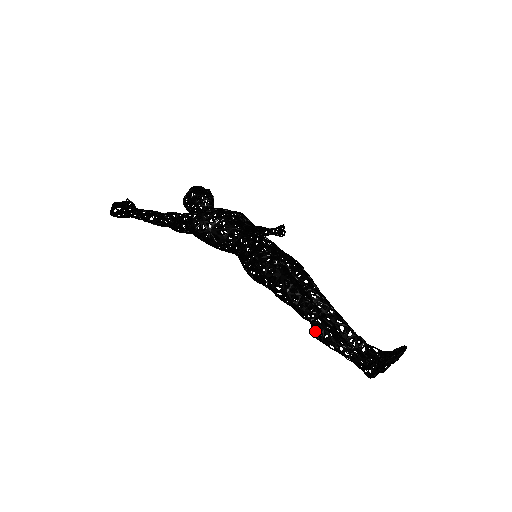
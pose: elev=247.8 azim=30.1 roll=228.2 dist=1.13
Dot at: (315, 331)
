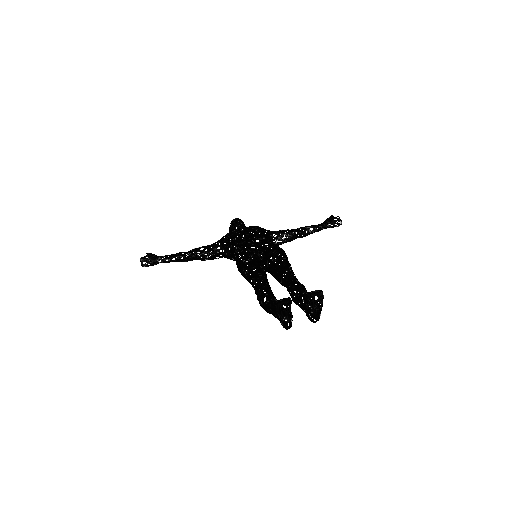
Dot at: (260, 302)
